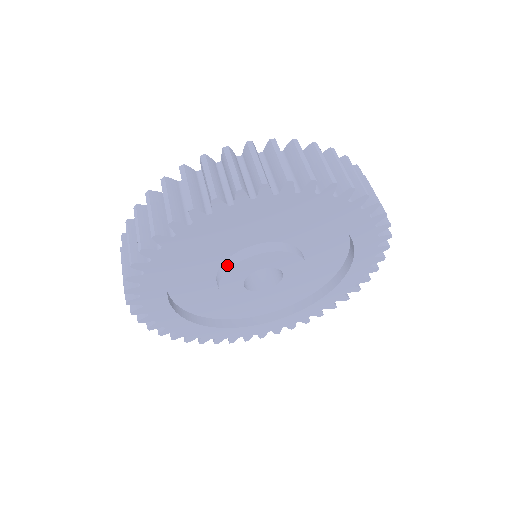
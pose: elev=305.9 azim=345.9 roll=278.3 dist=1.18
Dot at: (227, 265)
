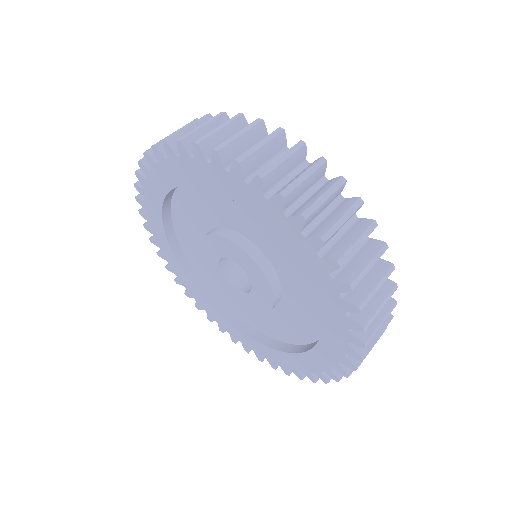
Dot at: (242, 242)
